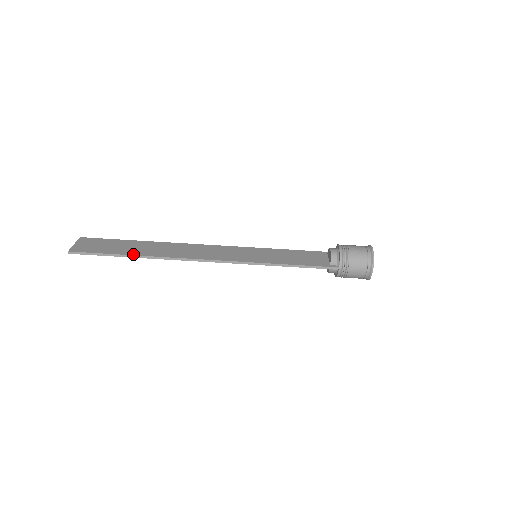
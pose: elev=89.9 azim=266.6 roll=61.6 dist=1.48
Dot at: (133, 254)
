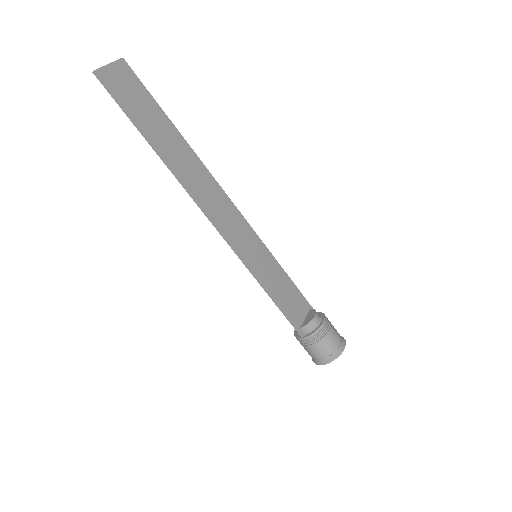
Dot at: (155, 144)
